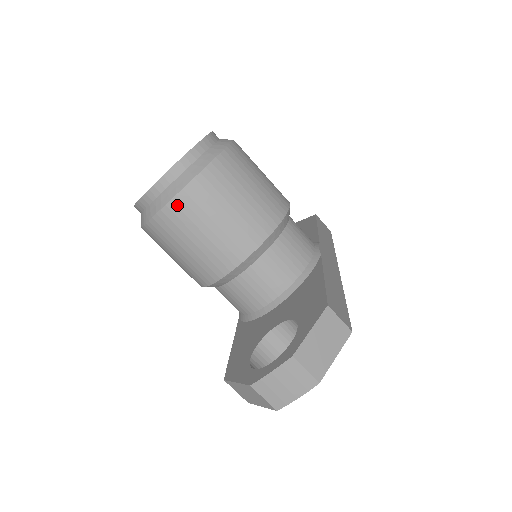
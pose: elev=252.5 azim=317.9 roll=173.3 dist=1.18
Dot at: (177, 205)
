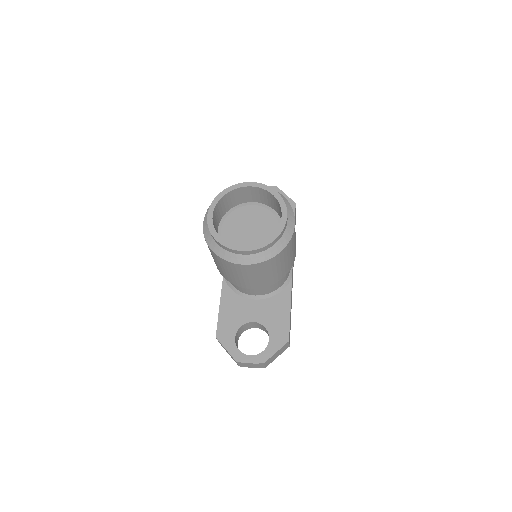
Dot at: (246, 267)
